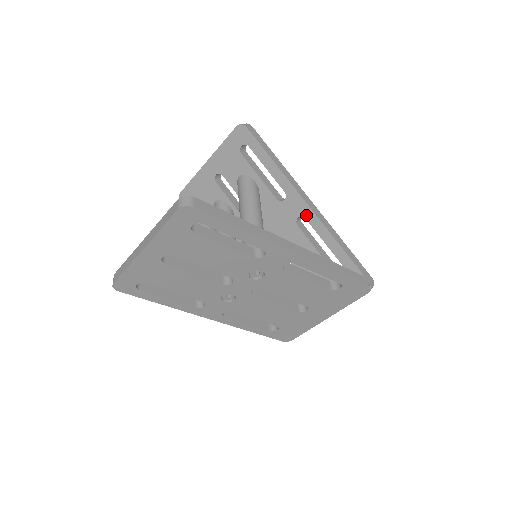
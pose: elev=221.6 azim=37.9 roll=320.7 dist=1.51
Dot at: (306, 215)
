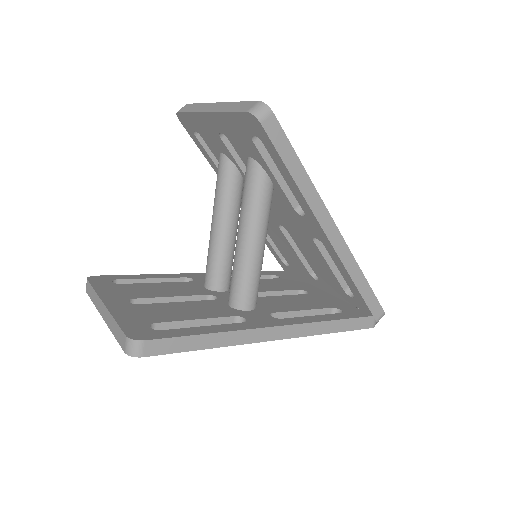
Dot at: (325, 244)
